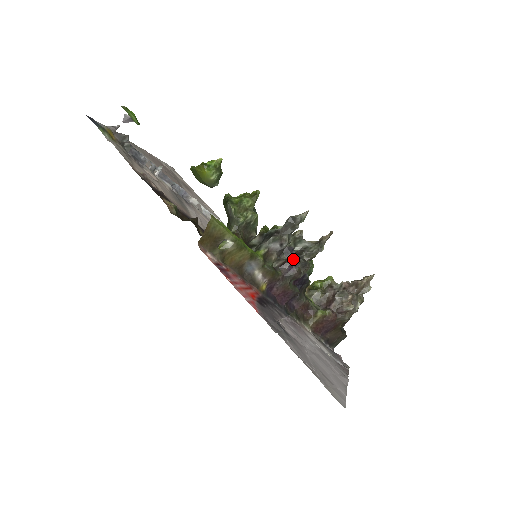
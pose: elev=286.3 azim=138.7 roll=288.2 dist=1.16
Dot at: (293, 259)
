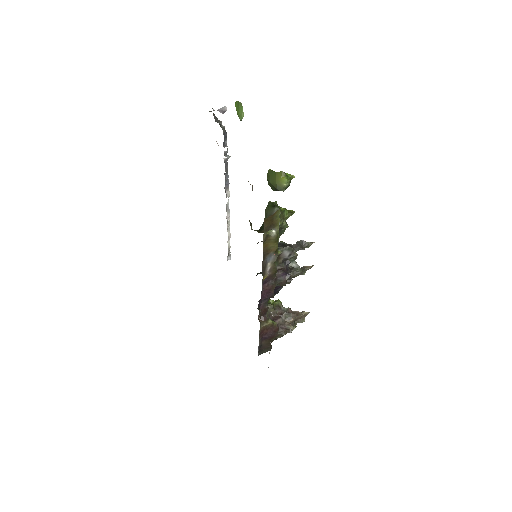
Dot at: (286, 270)
